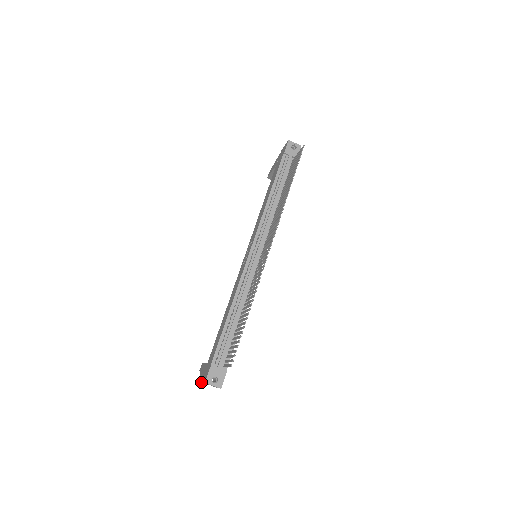
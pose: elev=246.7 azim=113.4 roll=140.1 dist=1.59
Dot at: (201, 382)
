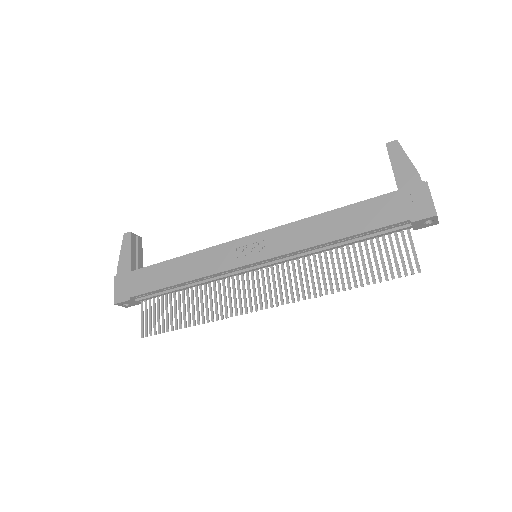
Dot at: (114, 280)
